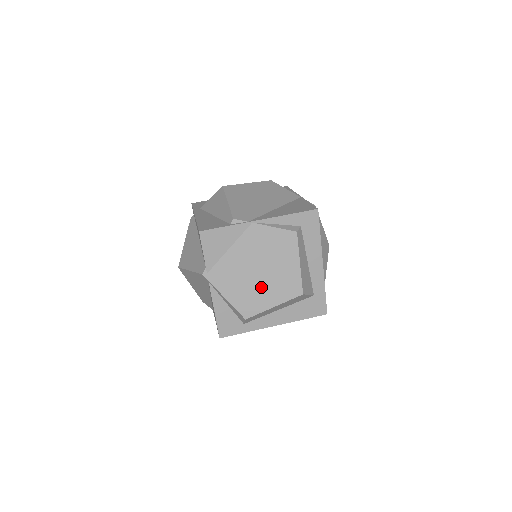
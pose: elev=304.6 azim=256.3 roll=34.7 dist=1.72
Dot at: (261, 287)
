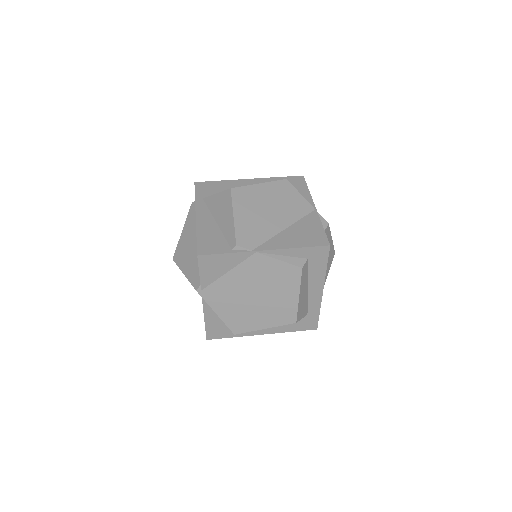
Dot at: (255, 310)
